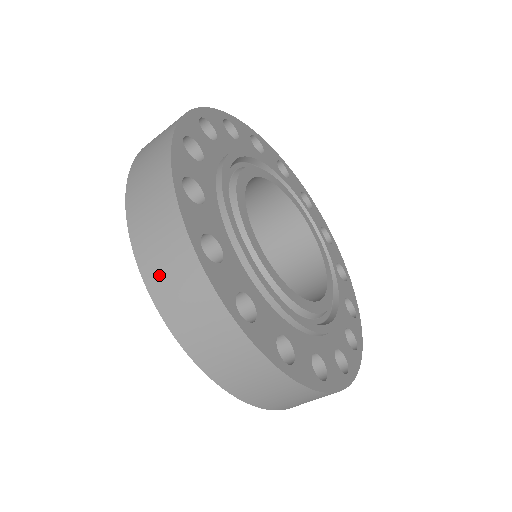
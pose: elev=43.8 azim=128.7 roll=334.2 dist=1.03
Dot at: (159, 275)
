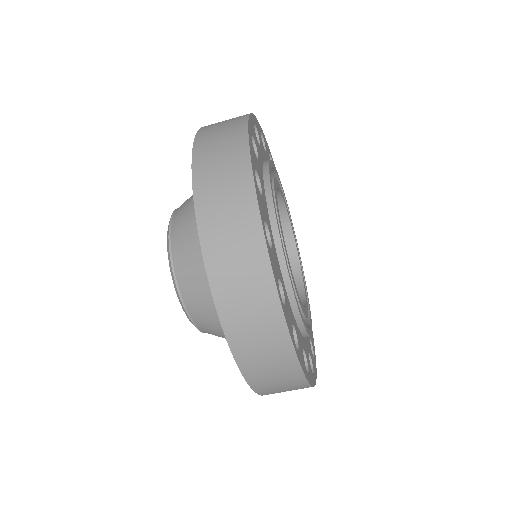
Dot at: (237, 314)
